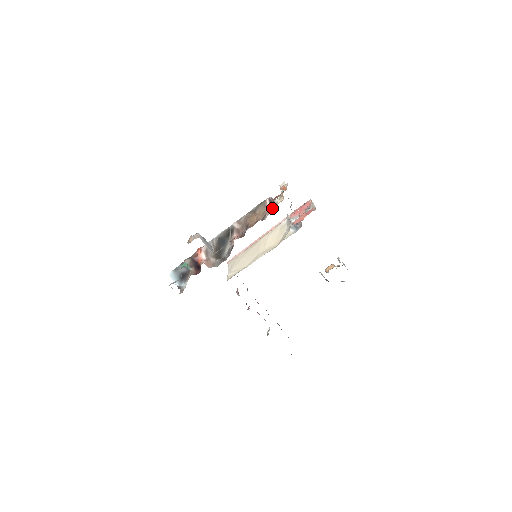
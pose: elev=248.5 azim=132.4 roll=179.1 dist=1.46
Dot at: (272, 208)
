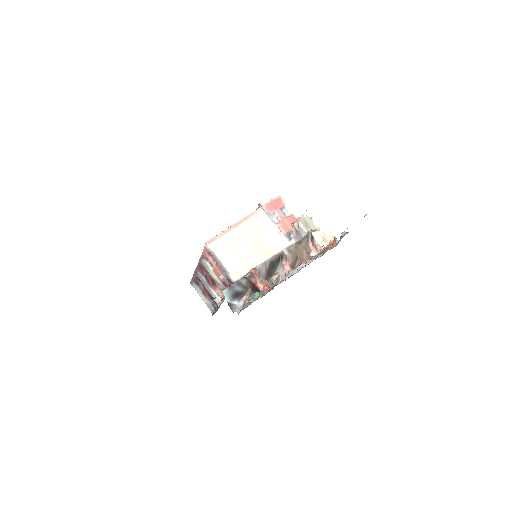
Dot at: (314, 244)
